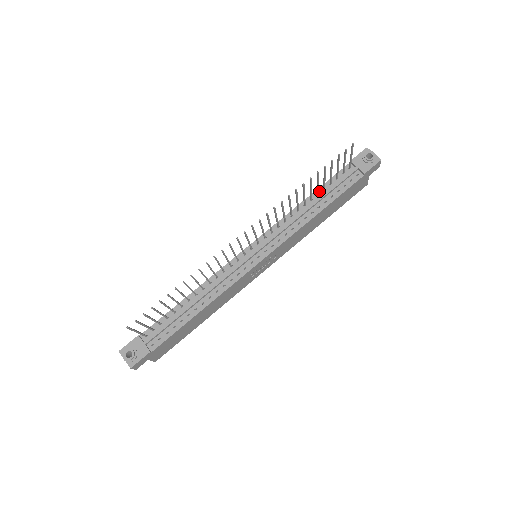
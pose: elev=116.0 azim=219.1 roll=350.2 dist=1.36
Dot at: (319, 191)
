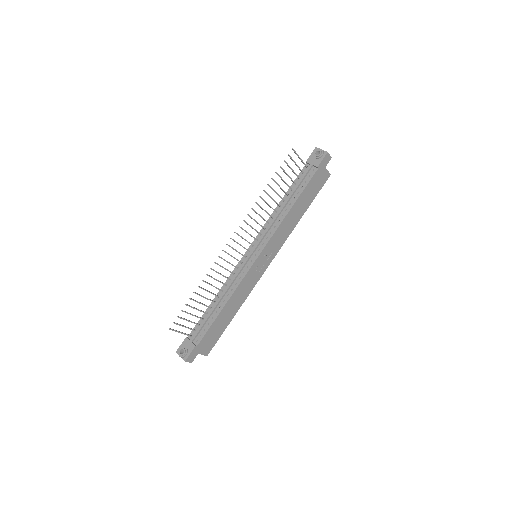
Dot at: (288, 192)
